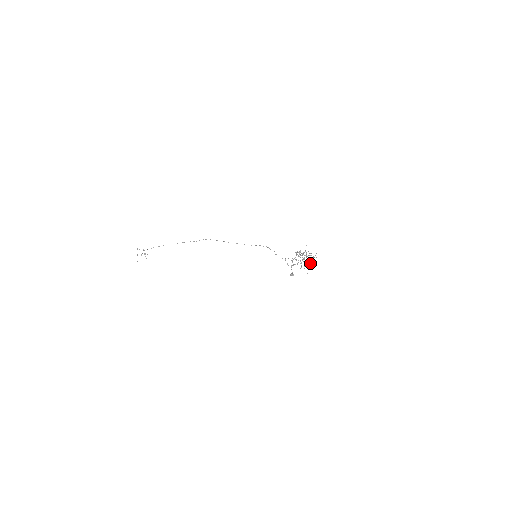
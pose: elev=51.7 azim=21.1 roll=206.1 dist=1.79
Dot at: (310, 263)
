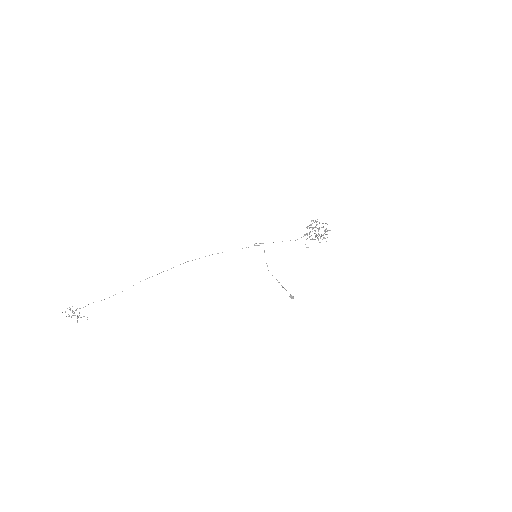
Dot at: (324, 237)
